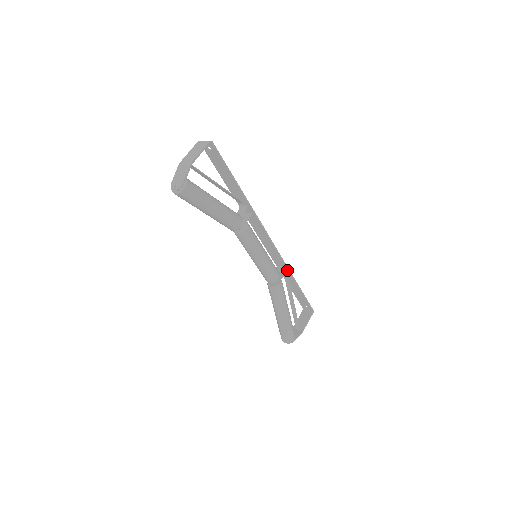
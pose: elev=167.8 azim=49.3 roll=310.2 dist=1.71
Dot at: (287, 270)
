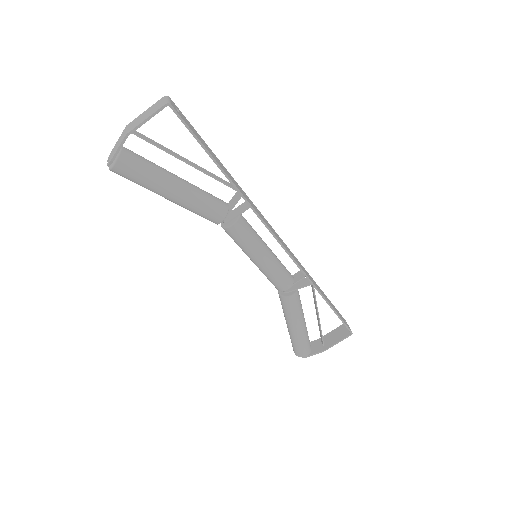
Dot at: (310, 281)
